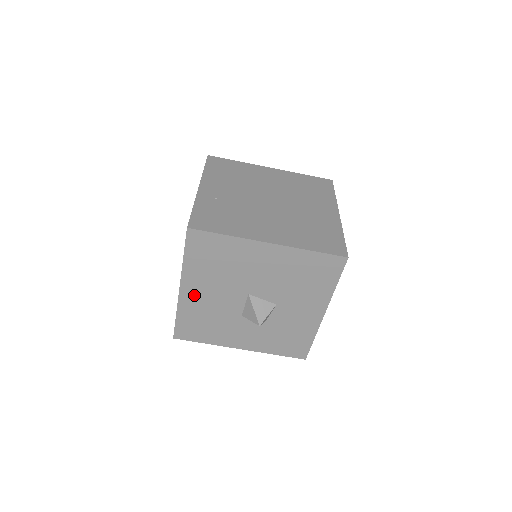
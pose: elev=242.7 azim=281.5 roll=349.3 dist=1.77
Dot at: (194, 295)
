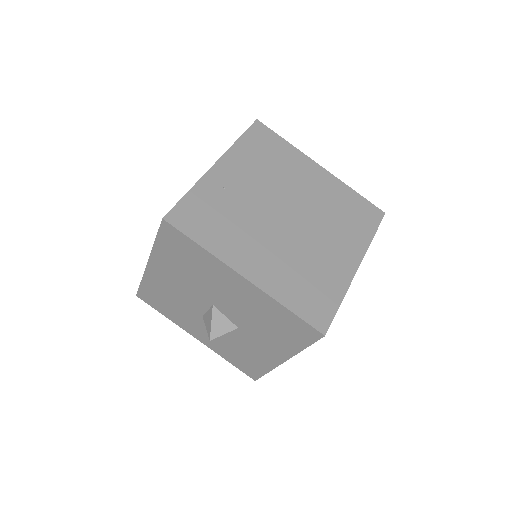
Dot at: (160, 276)
